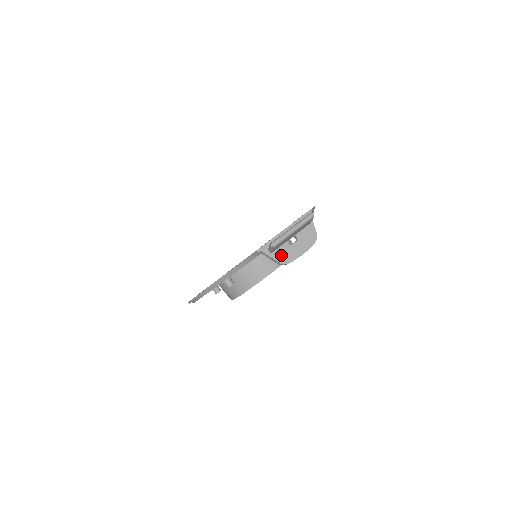
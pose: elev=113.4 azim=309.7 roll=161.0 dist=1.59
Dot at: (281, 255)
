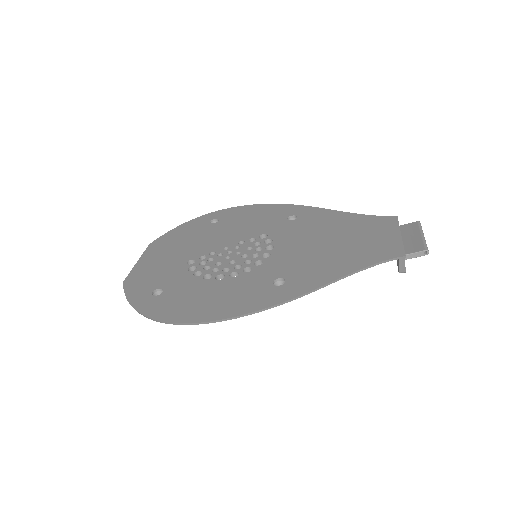
Dot at: occluded
